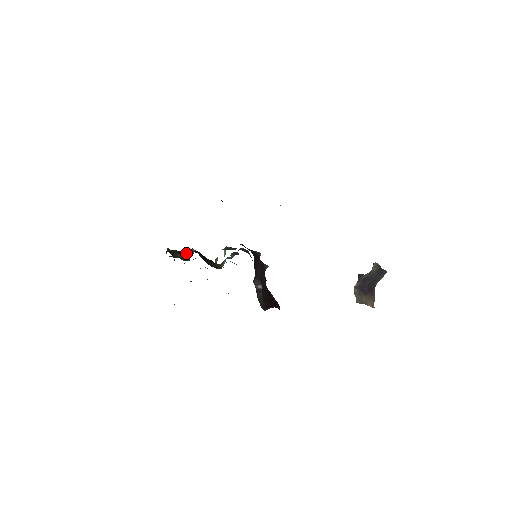
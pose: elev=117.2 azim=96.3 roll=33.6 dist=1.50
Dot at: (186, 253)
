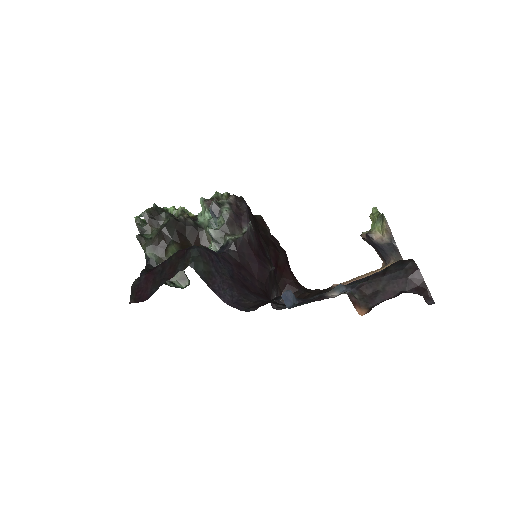
Dot at: occluded
